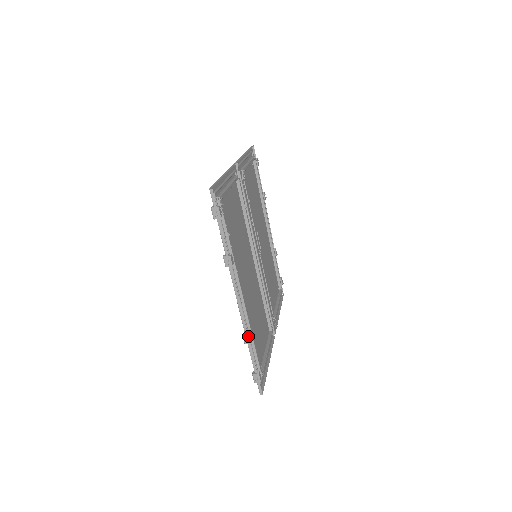
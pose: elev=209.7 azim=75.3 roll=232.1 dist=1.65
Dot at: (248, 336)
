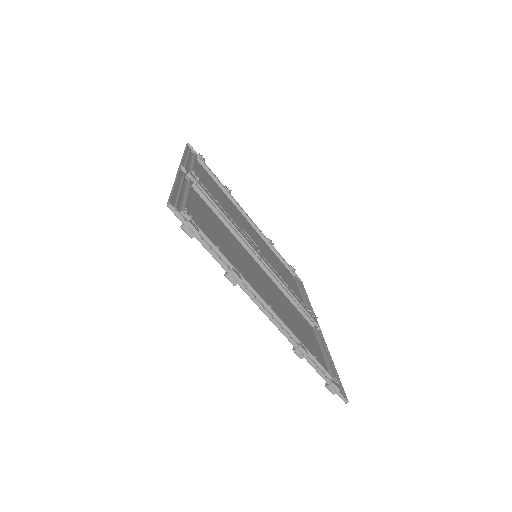
Dot at: (300, 349)
